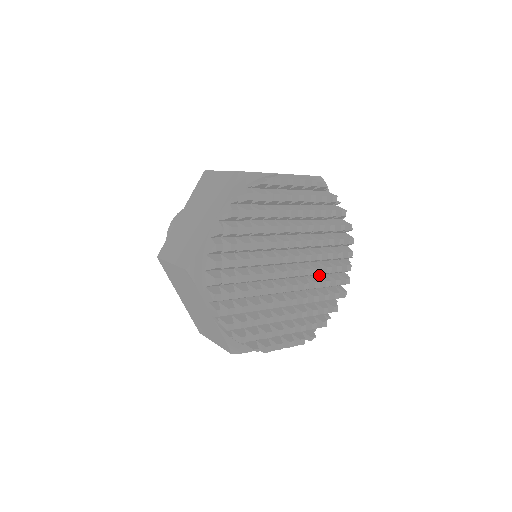
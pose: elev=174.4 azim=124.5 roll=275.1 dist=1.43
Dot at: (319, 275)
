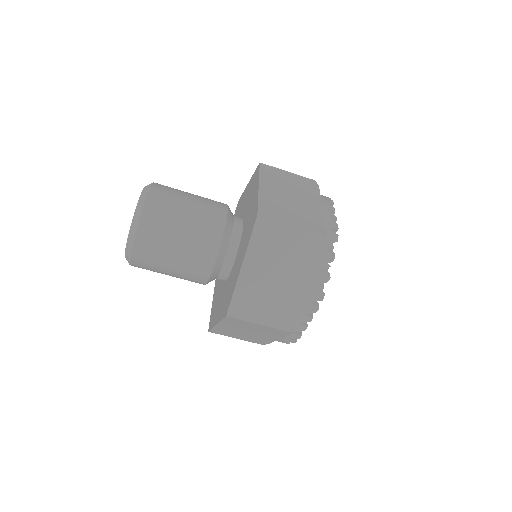
Dot at: occluded
